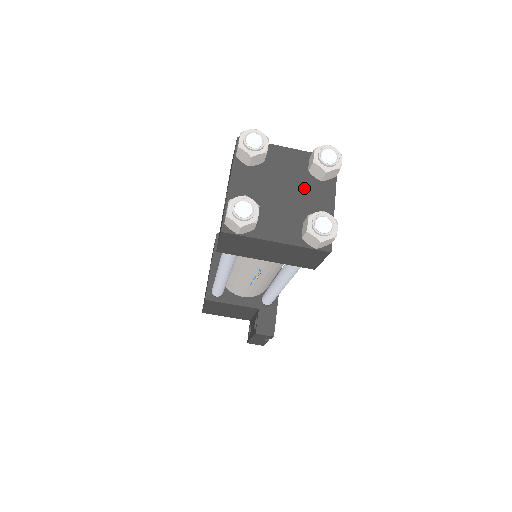
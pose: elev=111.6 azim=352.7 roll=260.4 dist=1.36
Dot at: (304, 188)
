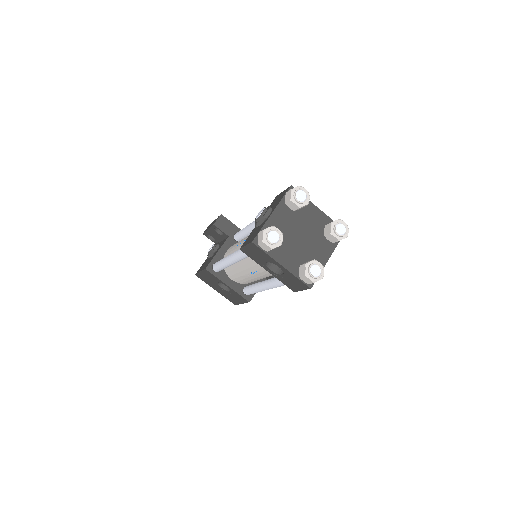
Dot at: (303, 221)
